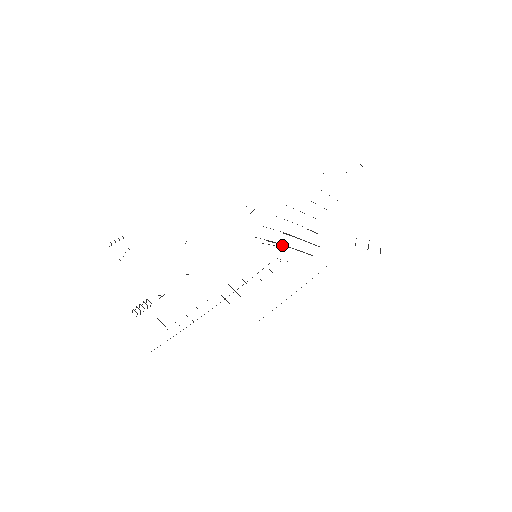
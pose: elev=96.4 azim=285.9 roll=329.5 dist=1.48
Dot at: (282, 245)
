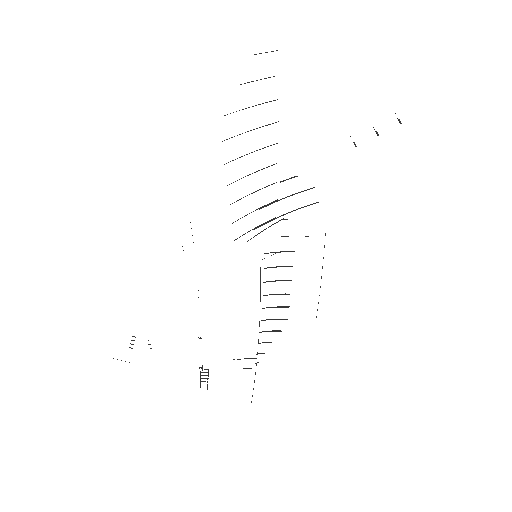
Dot at: (273, 219)
